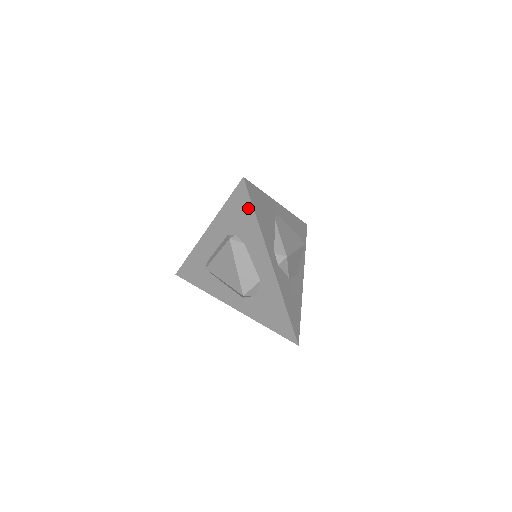
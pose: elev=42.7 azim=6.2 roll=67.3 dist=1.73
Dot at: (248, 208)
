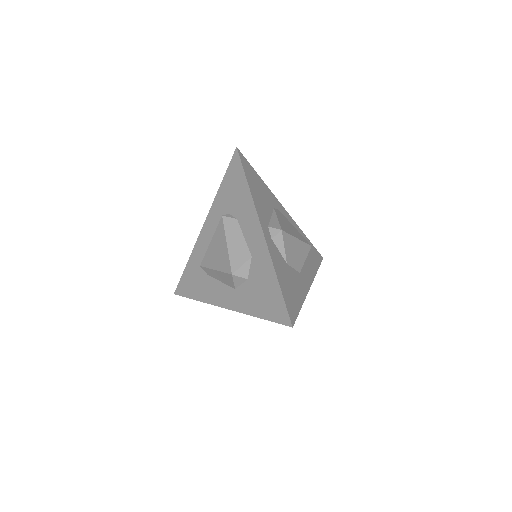
Dot at: (240, 177)
